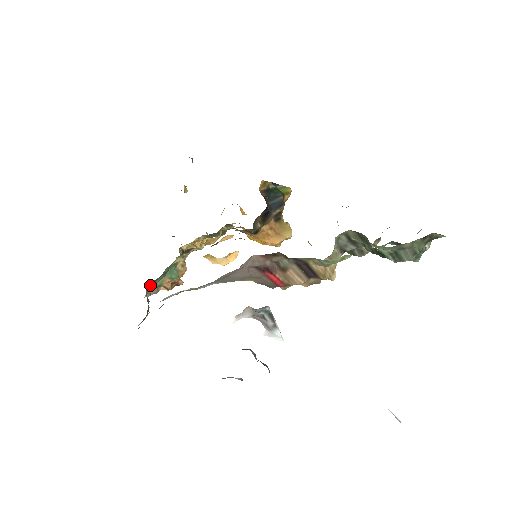
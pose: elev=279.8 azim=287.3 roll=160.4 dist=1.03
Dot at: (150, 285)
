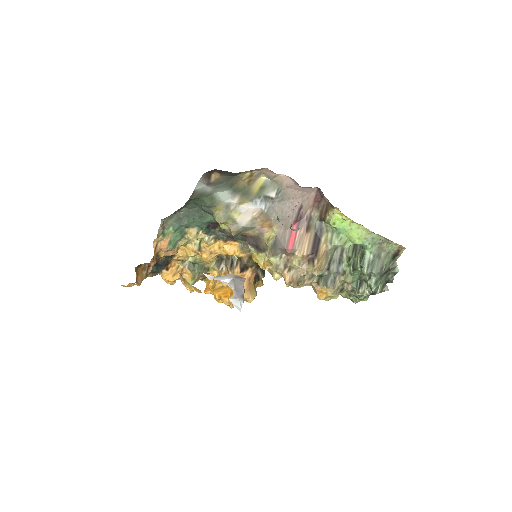
Dot at: (185, 208)
